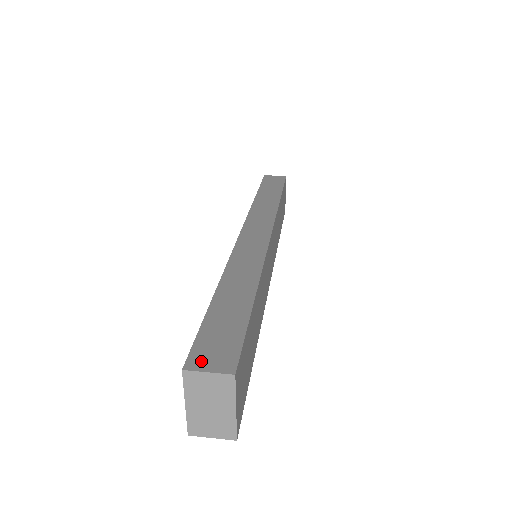
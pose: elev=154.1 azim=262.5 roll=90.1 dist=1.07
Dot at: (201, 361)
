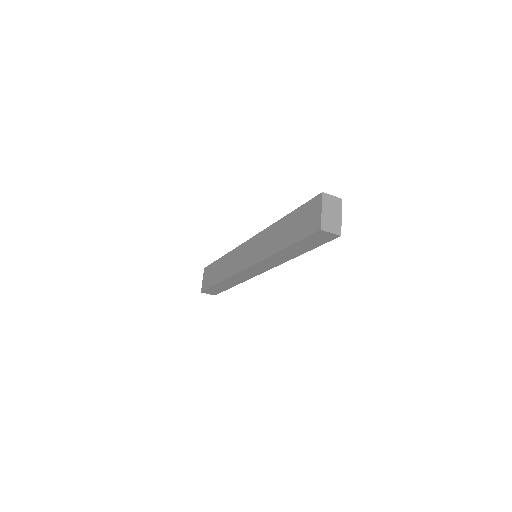
Dot at: occluded
